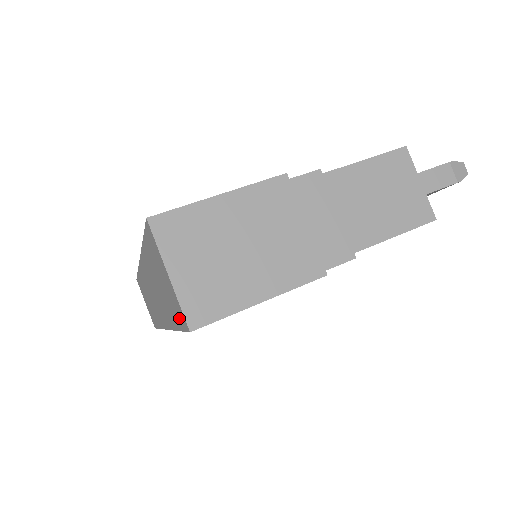
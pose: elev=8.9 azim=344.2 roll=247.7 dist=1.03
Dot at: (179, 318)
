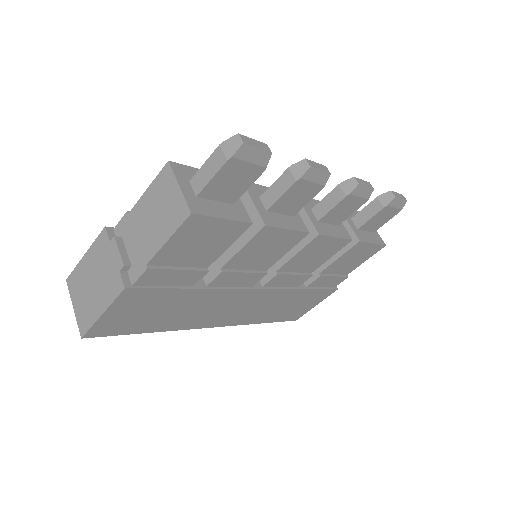
Dot at: occluded
